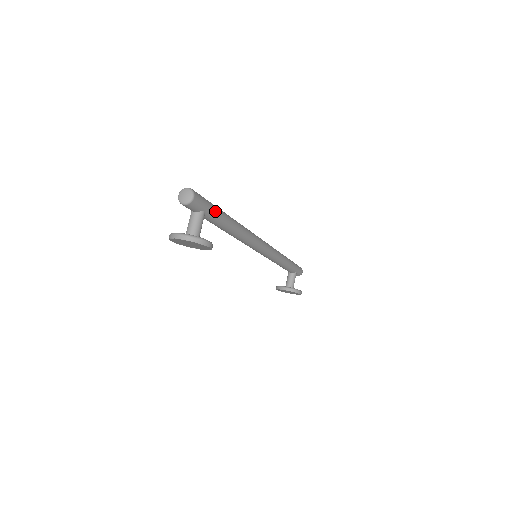
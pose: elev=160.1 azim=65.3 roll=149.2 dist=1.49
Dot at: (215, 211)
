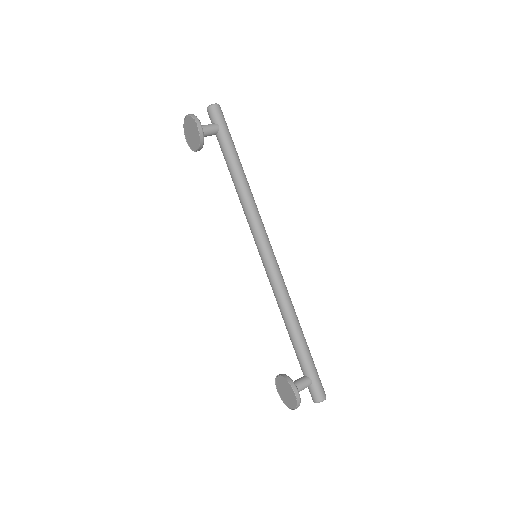
Dot at: (229, 138)
